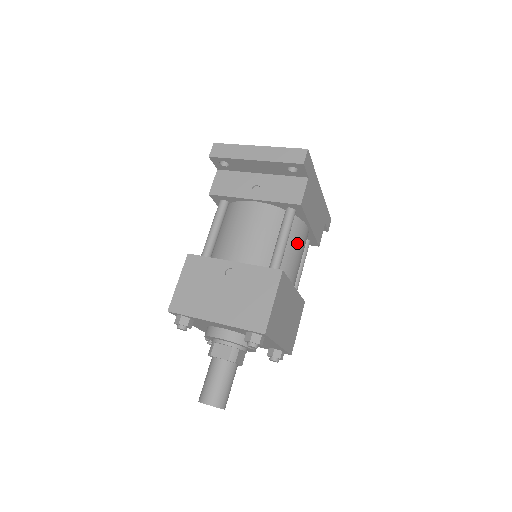
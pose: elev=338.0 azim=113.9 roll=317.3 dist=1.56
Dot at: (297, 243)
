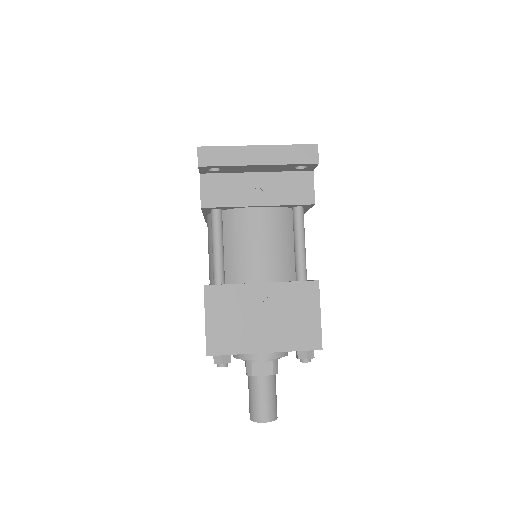
Dot at: occluded
